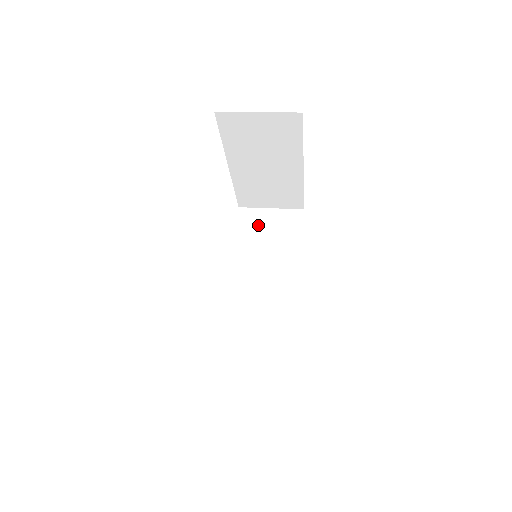
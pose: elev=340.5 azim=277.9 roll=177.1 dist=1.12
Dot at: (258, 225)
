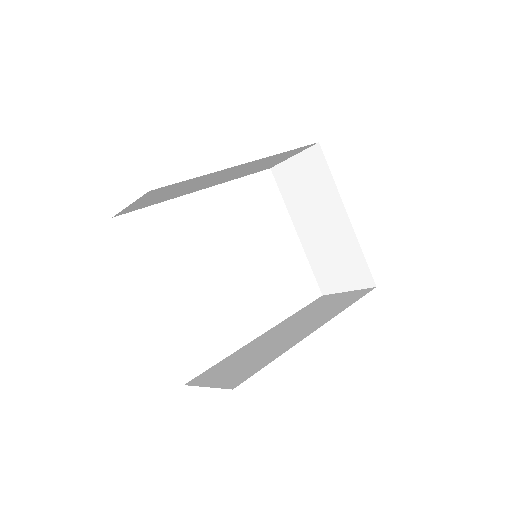
Dot at: (326, 301)
